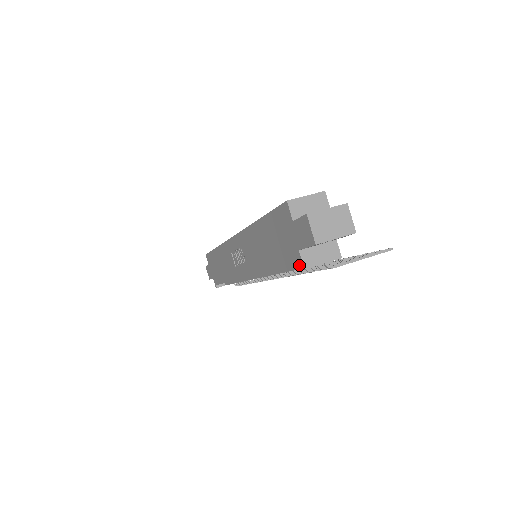
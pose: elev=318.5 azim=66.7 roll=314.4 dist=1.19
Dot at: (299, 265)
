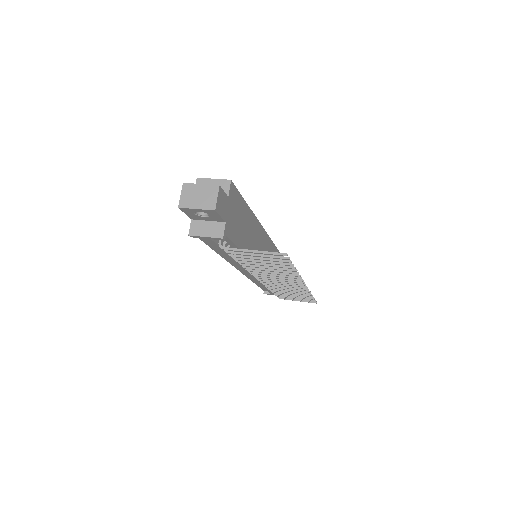
Dot at: occluded
